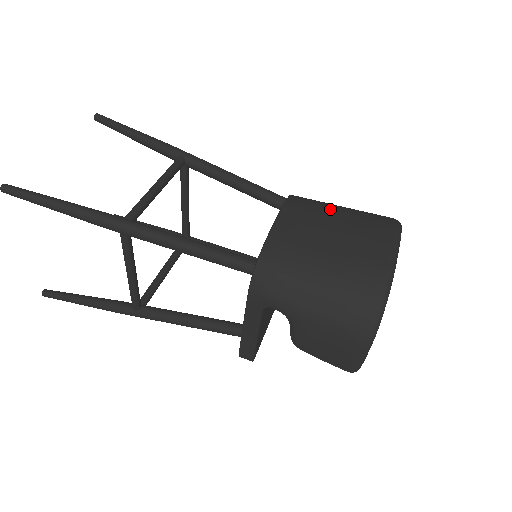
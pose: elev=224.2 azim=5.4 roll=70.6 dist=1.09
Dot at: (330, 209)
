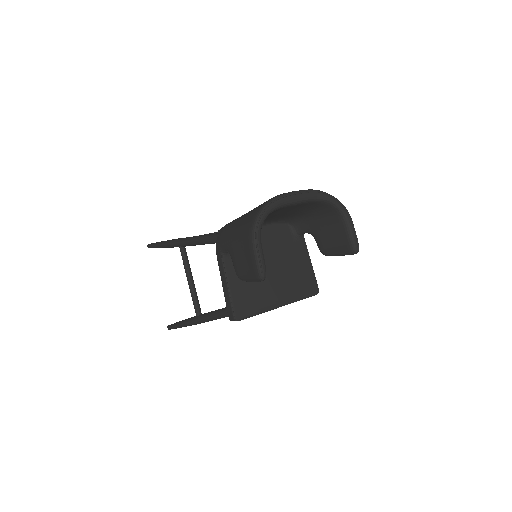
Dot at: occluded
